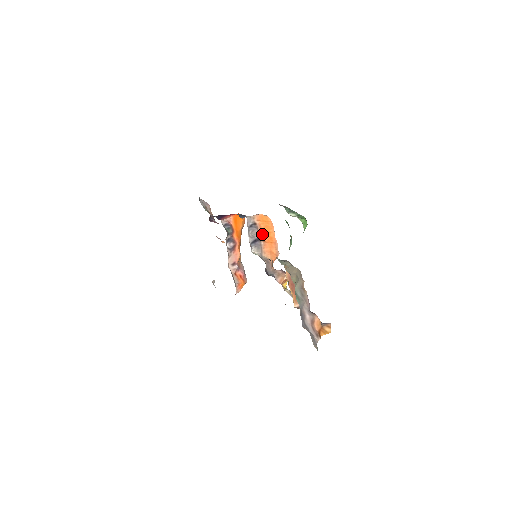
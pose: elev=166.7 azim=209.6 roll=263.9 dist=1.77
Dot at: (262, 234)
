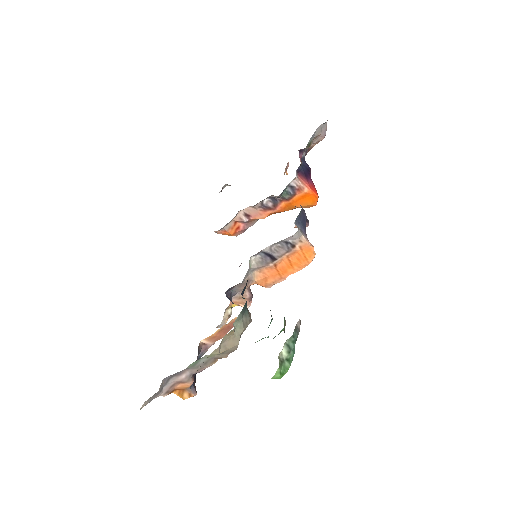
Dot at: (284, 259)
